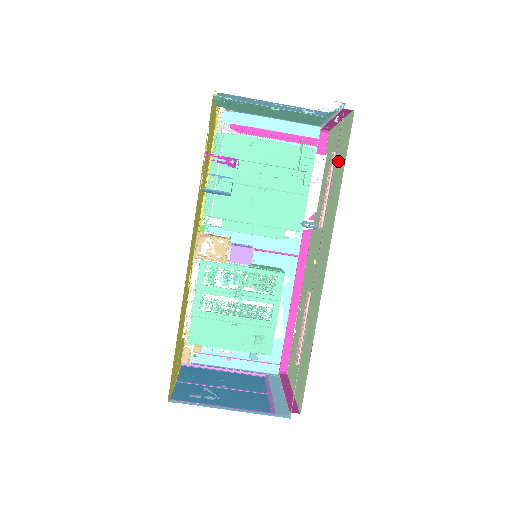
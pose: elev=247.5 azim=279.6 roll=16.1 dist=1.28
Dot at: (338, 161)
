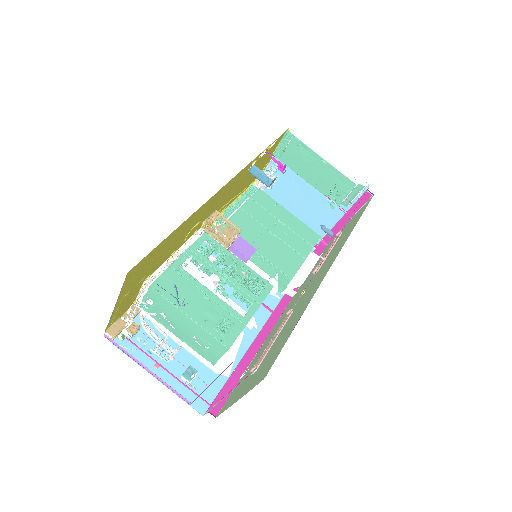
Dot at: (349, 227)
